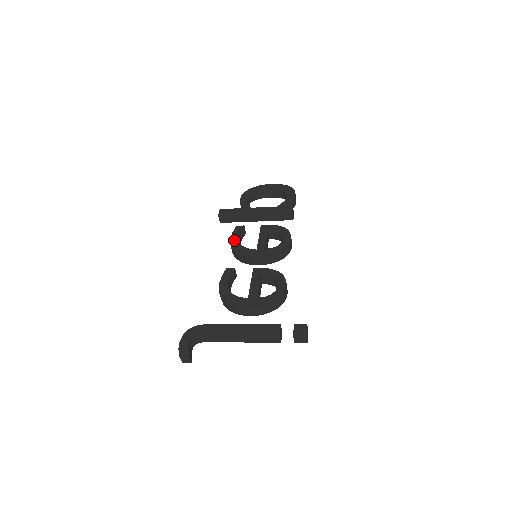
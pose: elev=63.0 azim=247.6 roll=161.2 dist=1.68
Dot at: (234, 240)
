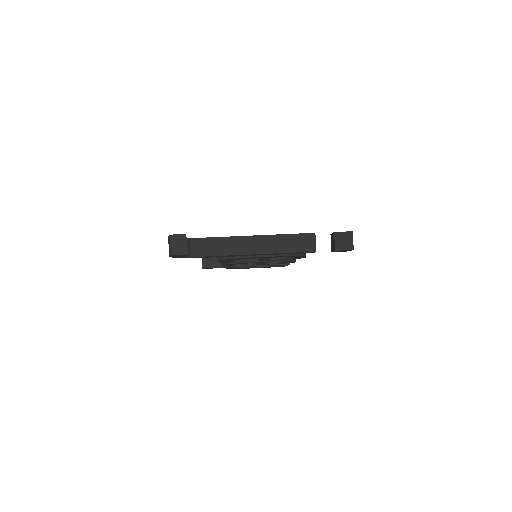
Dot at: occluded
